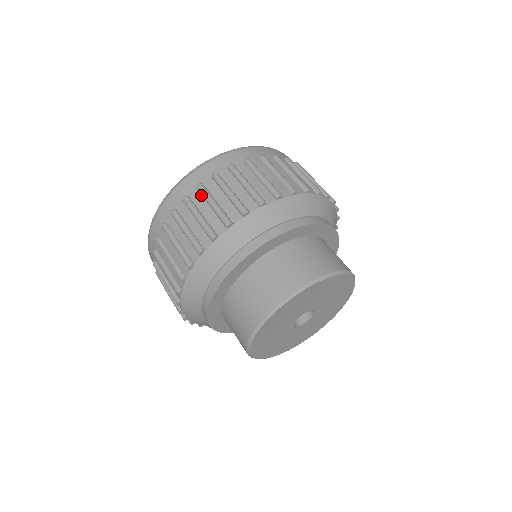
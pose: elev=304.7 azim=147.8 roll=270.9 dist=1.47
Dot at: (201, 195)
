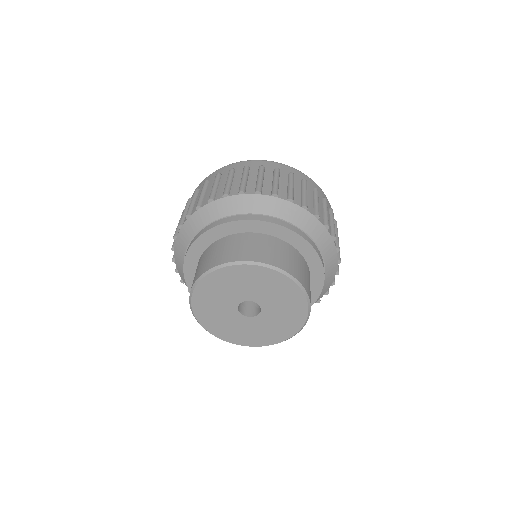
Dot at: (288, 177)
